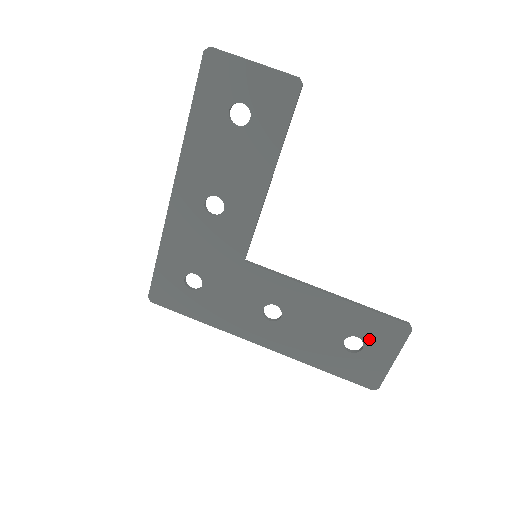
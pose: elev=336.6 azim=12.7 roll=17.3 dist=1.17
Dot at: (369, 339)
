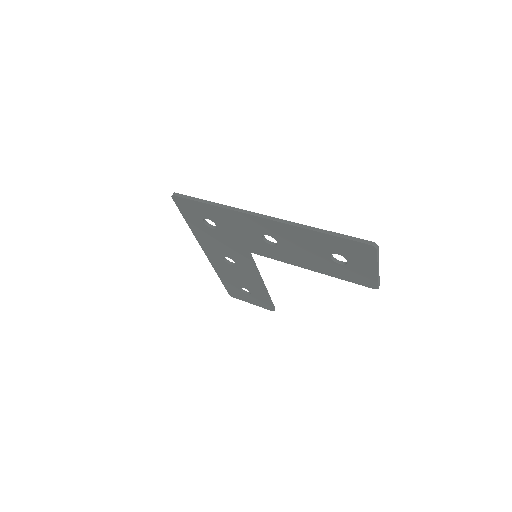
Dot at: (254, 297)
